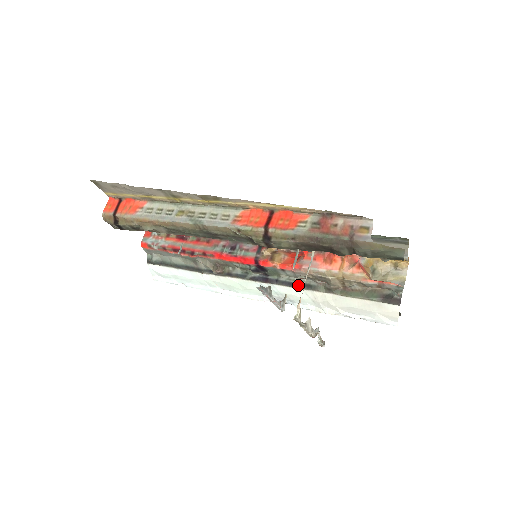
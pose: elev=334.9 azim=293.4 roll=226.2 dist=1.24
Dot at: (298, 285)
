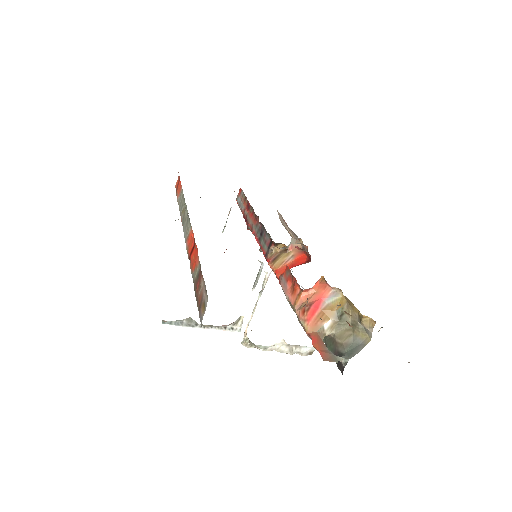
Dot at: occluded
